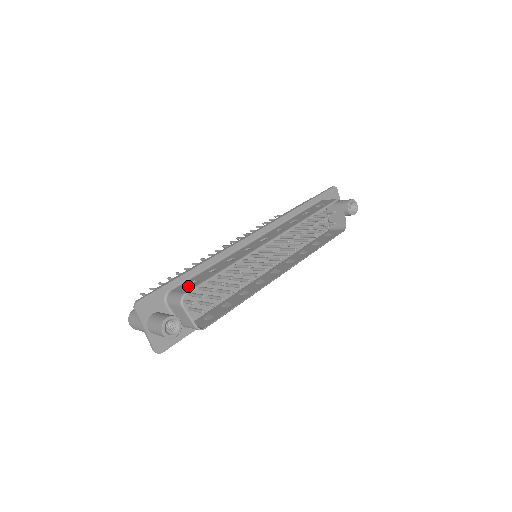
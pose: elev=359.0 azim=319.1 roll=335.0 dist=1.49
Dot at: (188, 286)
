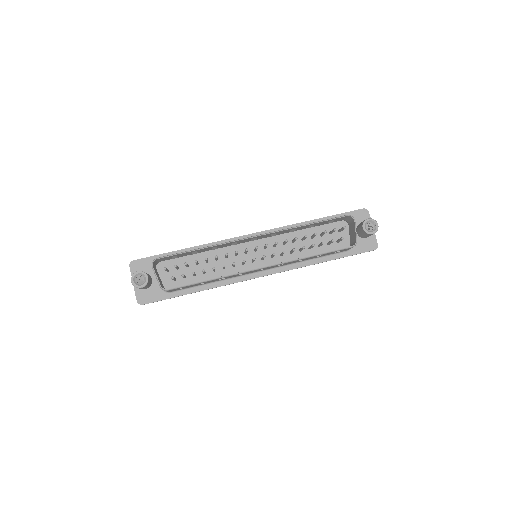
Dot at: occluded
